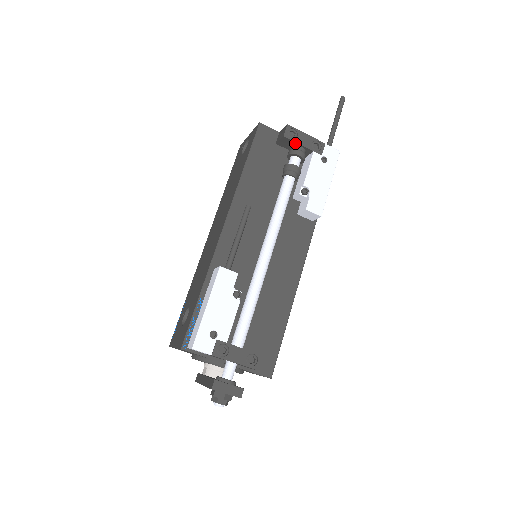
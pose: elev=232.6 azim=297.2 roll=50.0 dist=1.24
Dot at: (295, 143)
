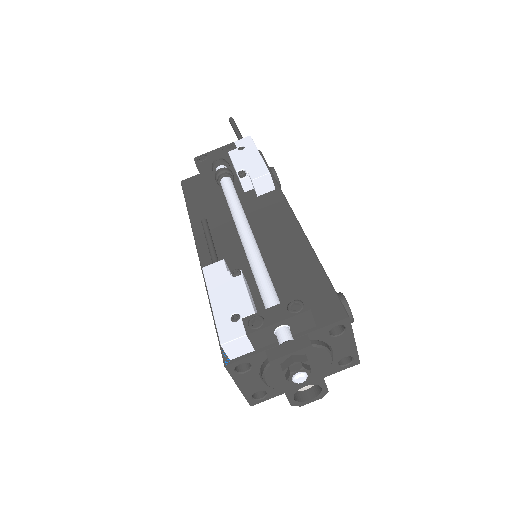
Dot at: (210, 161)
